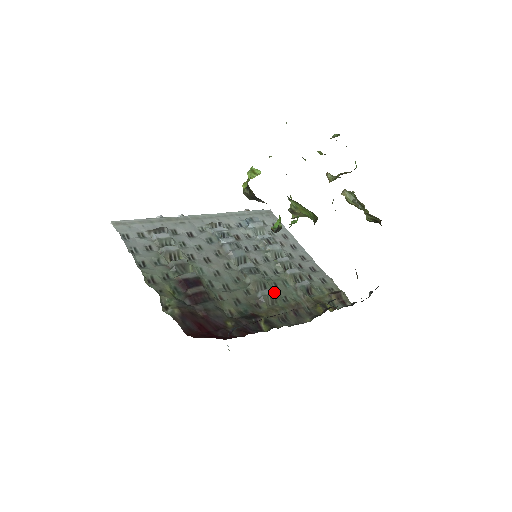
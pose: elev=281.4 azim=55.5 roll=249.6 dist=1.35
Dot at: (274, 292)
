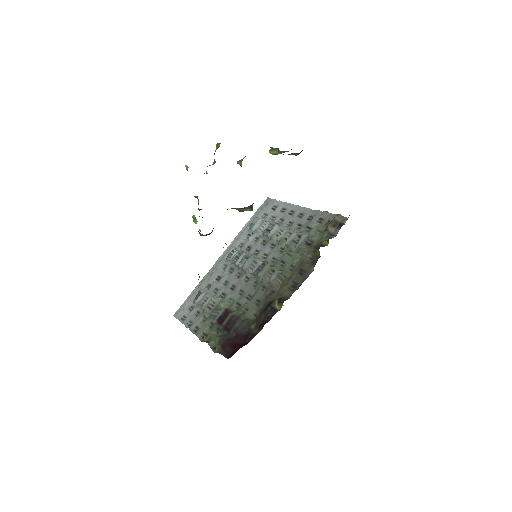
Dot at: (281, 270)
